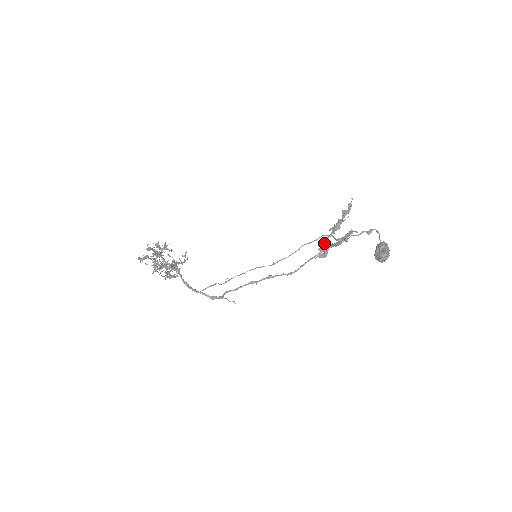
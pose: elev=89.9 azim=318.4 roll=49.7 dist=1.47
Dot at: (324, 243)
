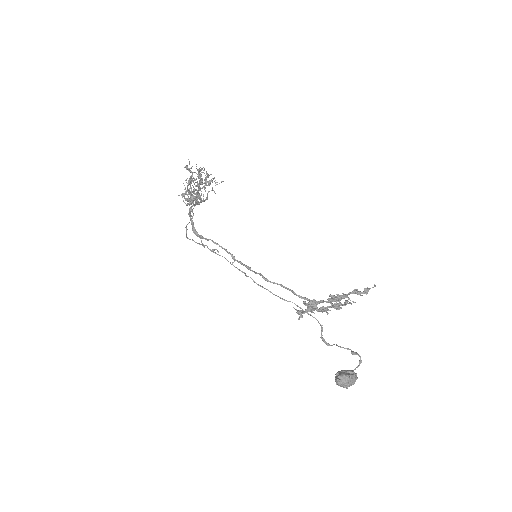
Dot at: (314, 300)
